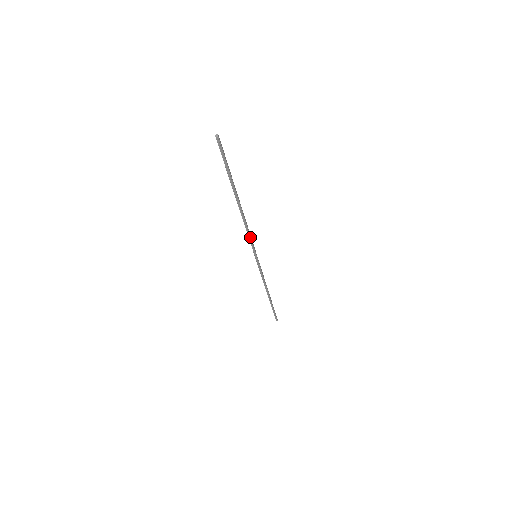
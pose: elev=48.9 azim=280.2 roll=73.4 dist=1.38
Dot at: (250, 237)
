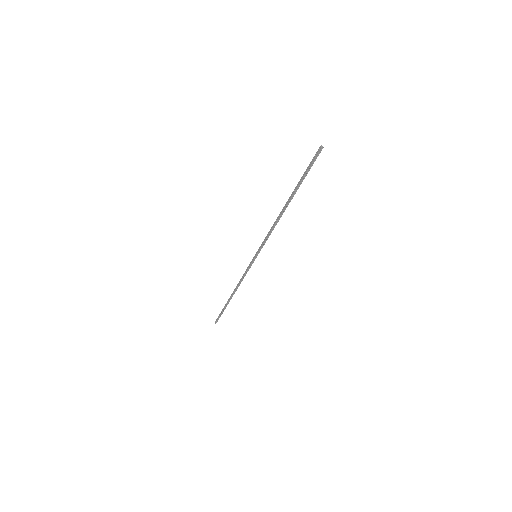
Dot at: (268, 237)
